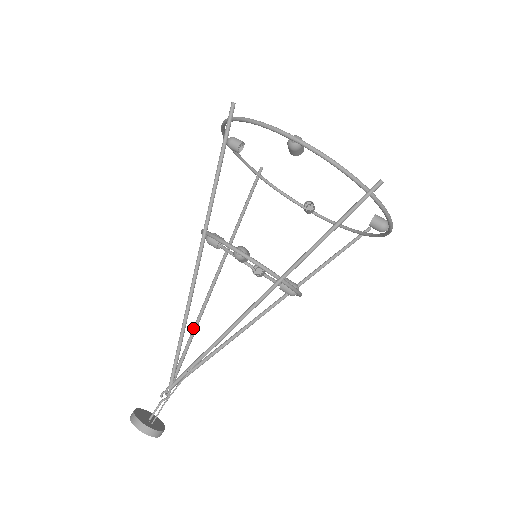
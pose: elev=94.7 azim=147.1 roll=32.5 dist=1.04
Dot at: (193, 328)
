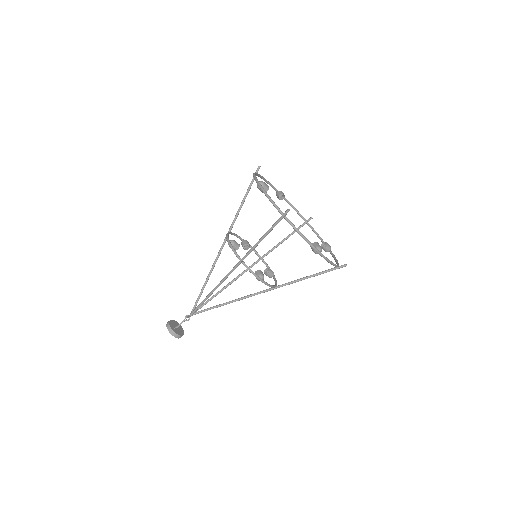
Dot at: (219, 291)
